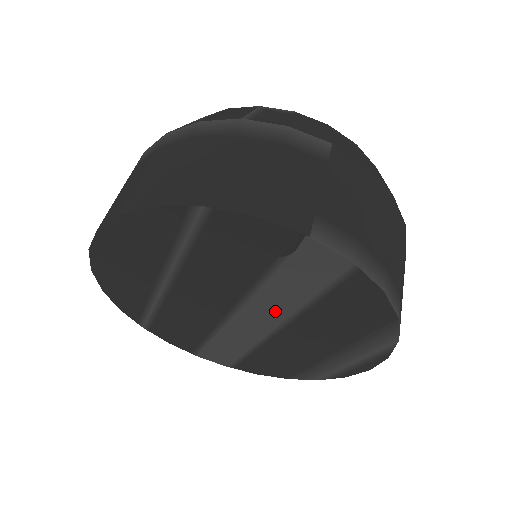
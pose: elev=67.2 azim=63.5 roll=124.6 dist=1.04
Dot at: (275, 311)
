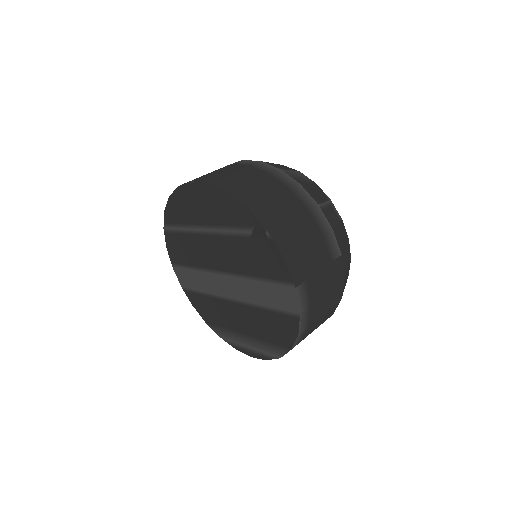
Dot at: (243, 293)
